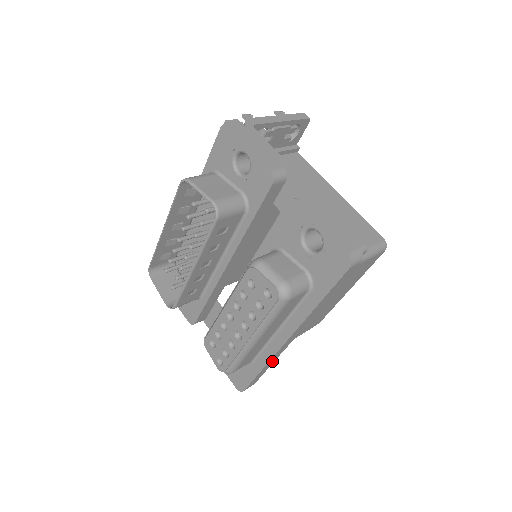
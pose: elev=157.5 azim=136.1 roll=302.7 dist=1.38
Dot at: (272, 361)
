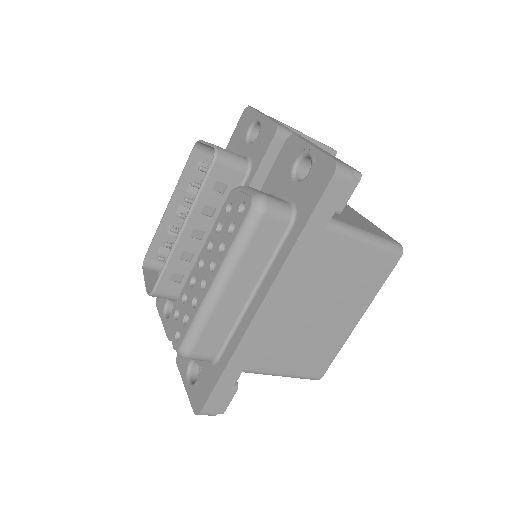
Dot at: (242, 358)
